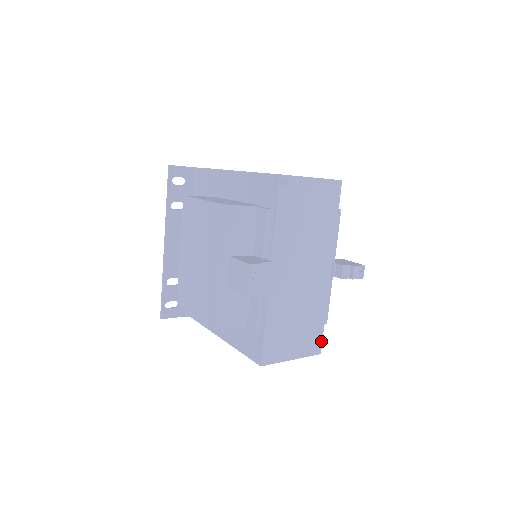
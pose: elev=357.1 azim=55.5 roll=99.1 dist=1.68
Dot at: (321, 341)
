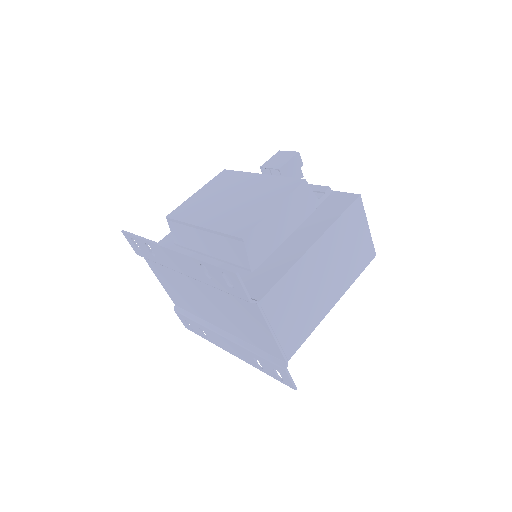
Dot at: occluded
